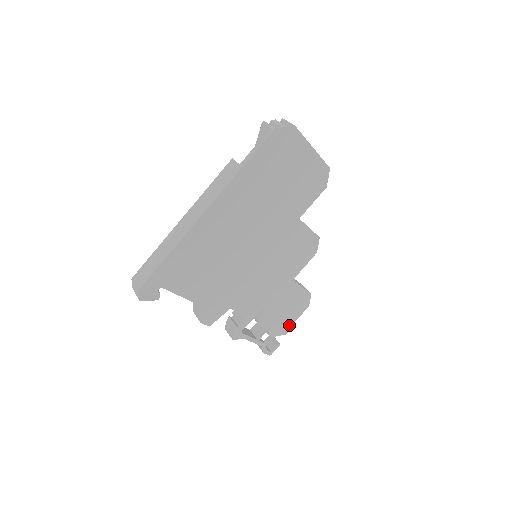
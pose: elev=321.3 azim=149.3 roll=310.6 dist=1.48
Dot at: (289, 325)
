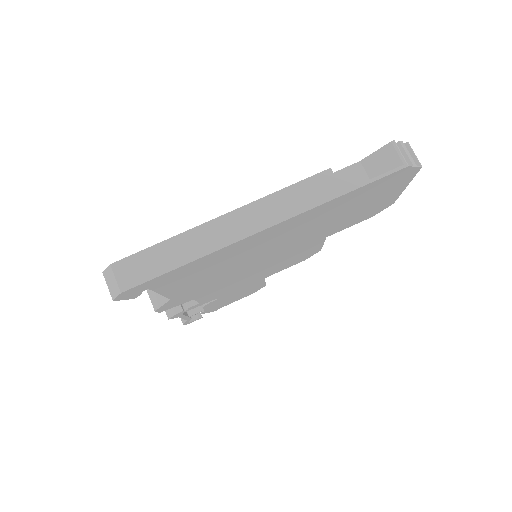
Dot at: (224, 305)
